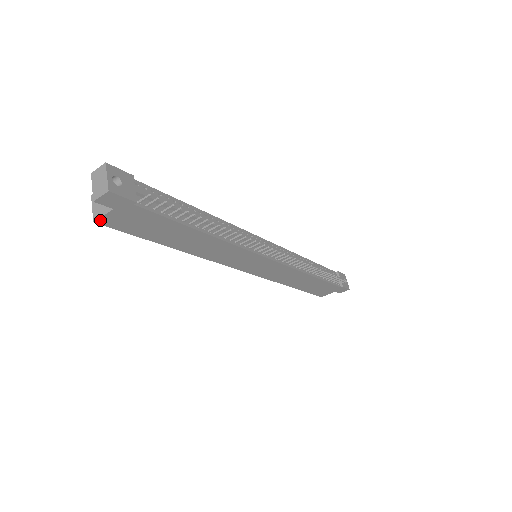
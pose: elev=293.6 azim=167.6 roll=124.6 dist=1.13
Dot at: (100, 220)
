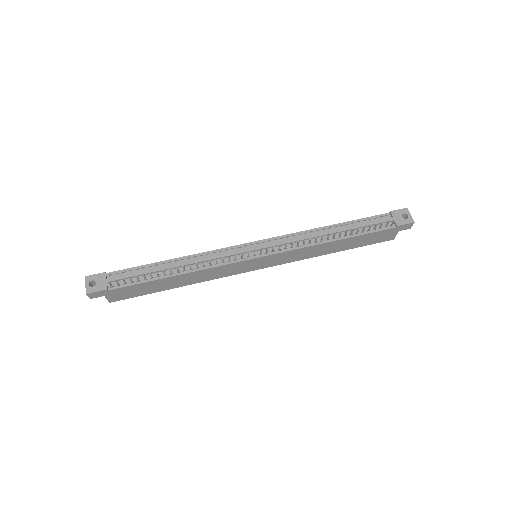
Dot at: (110, 301)
